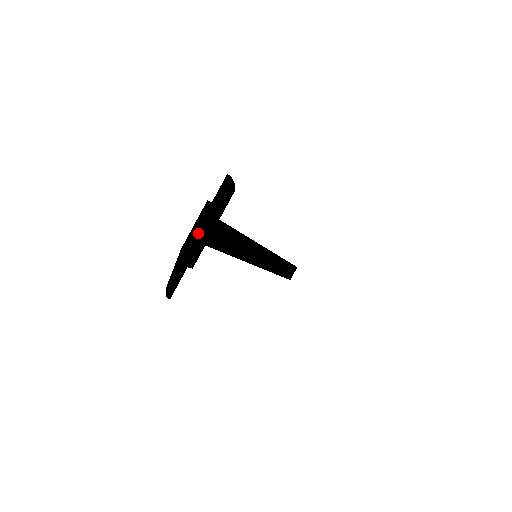
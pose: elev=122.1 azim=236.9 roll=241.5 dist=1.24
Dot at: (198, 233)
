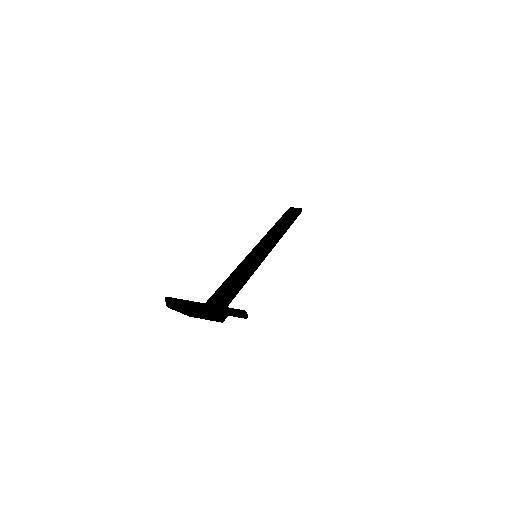
Dot at: occluded
